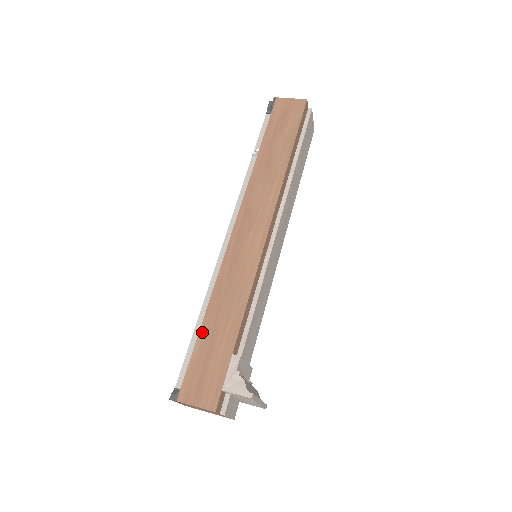
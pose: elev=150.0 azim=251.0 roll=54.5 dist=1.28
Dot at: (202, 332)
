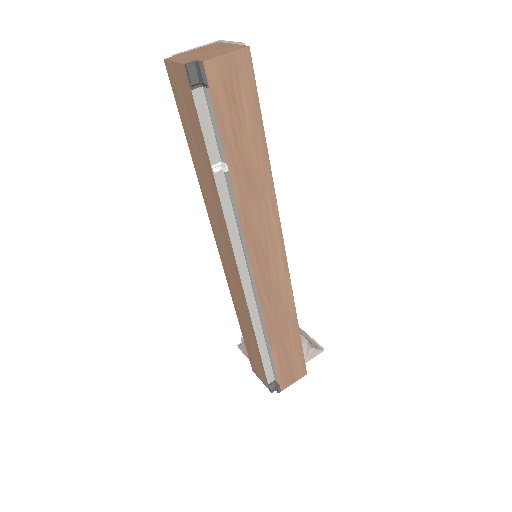
Dot at: (274, 352)
